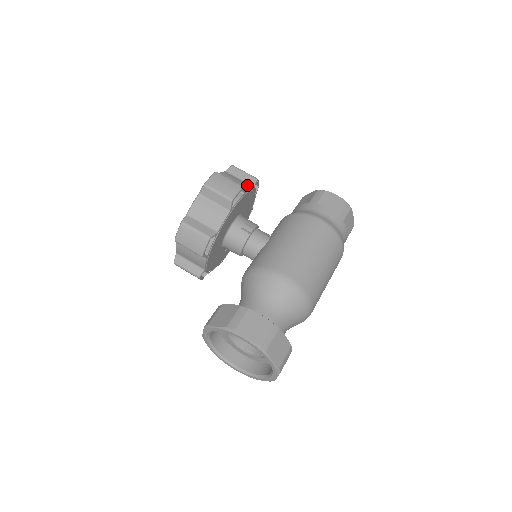
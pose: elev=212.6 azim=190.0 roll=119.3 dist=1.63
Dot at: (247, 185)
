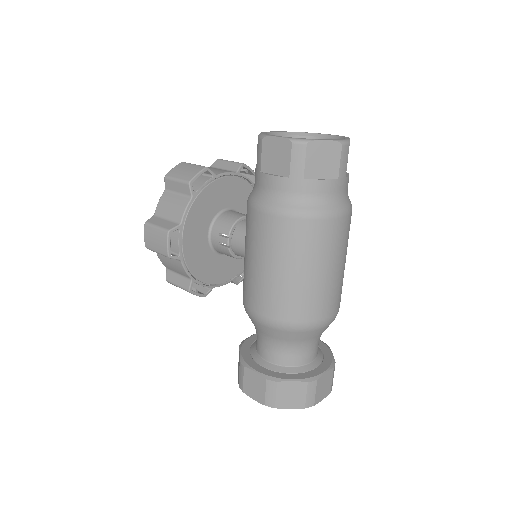
Dot at: (183, 204)
